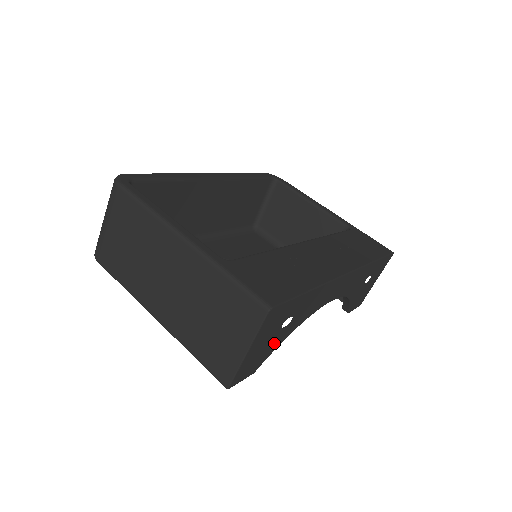
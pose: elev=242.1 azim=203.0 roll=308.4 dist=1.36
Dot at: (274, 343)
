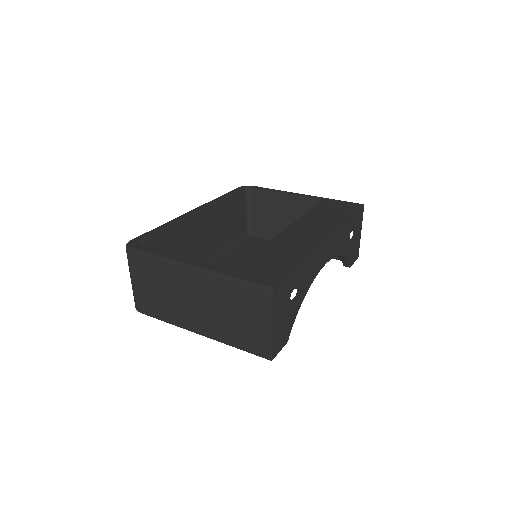
Dot at: (292, 314)
